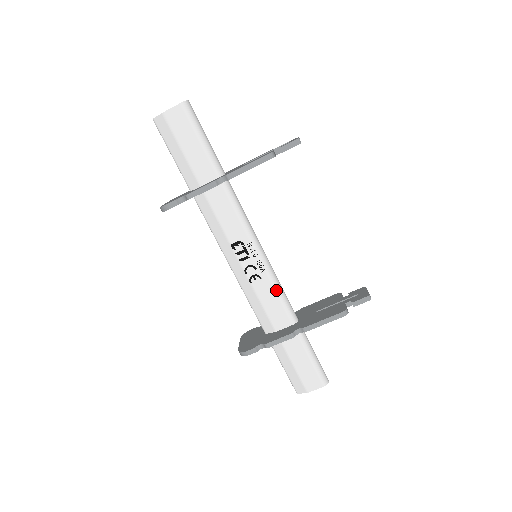
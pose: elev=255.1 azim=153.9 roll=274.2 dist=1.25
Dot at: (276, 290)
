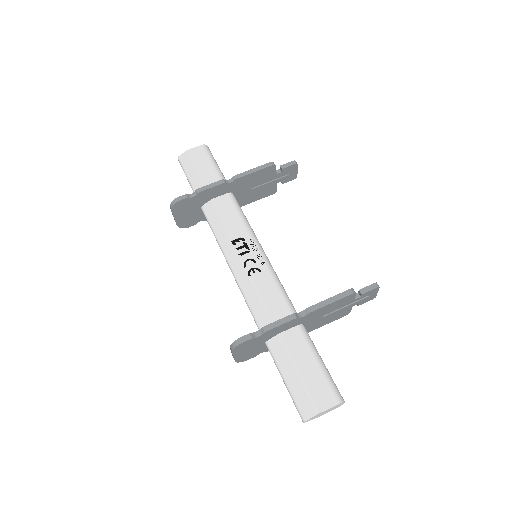
Dot at: (276, 283)
